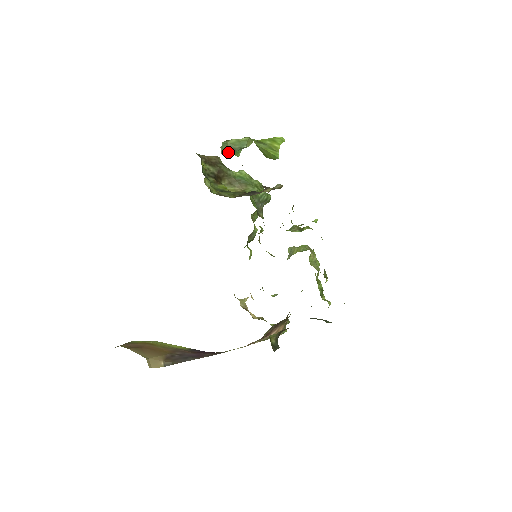
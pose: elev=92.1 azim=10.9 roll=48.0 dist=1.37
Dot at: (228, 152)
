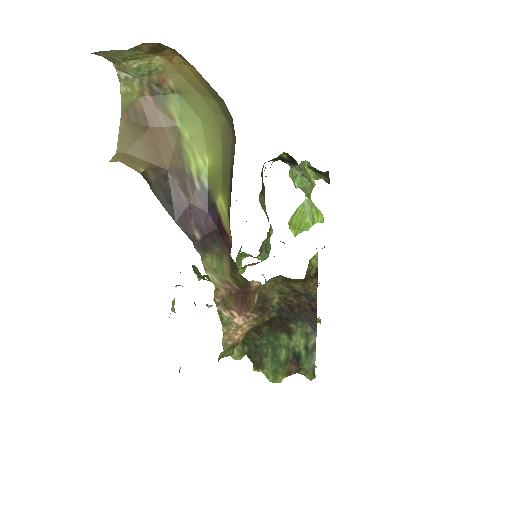
Dot at: (299, 172)
